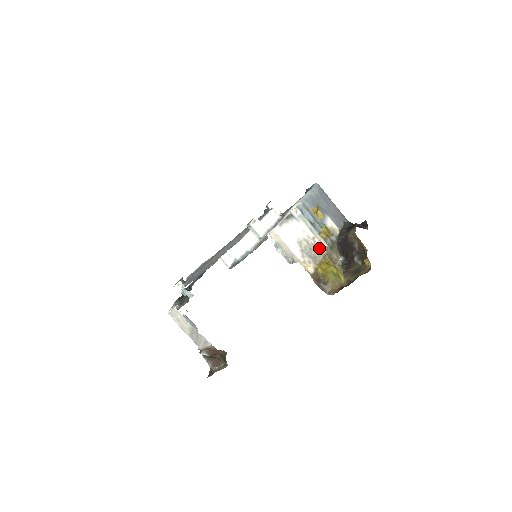
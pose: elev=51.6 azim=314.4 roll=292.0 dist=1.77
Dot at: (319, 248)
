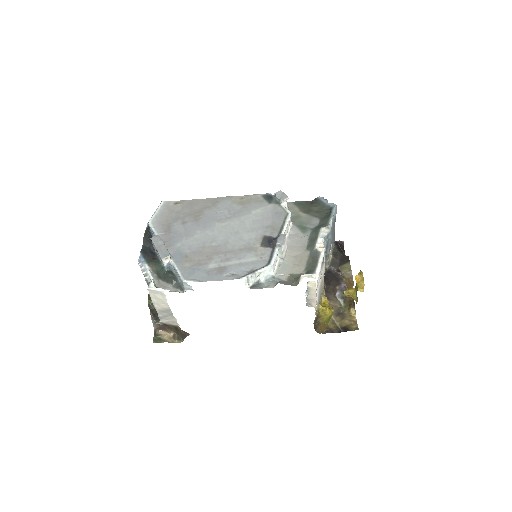
Dot at: (323, 284)
